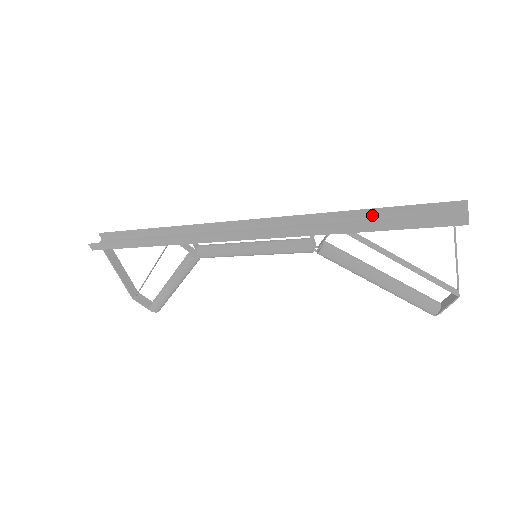
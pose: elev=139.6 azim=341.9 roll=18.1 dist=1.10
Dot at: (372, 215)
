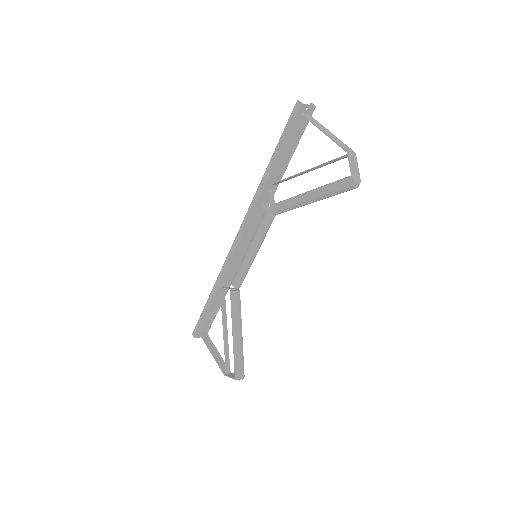
Dot at: (285, 164)
